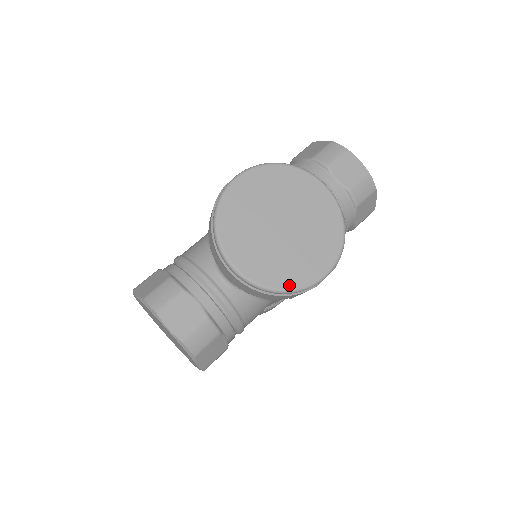
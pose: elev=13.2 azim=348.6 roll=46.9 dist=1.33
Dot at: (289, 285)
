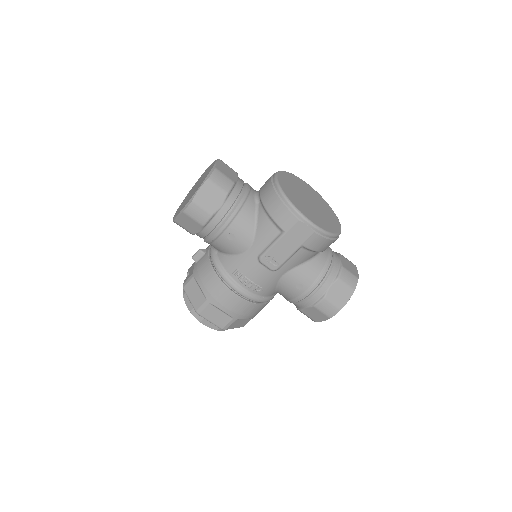
Dot at: (291, 200)
